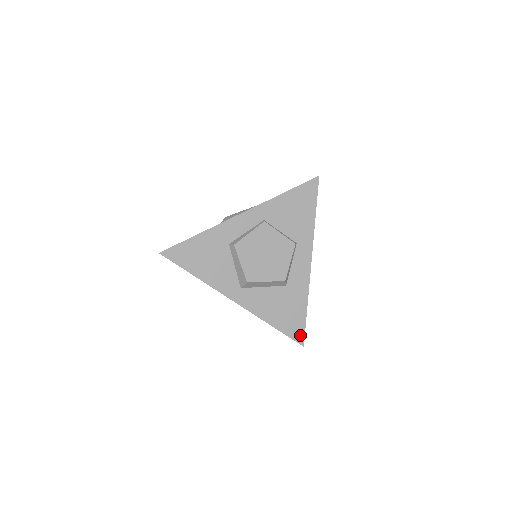
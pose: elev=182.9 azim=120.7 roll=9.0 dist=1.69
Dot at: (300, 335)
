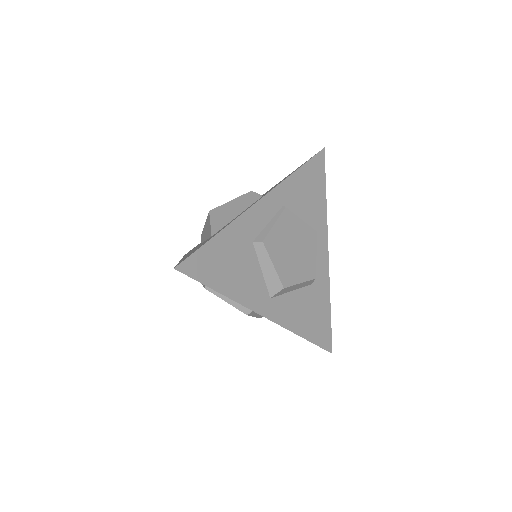
Dot at: (328, 341)
